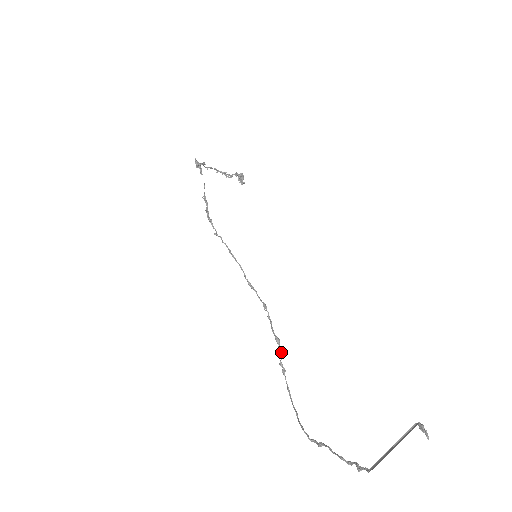
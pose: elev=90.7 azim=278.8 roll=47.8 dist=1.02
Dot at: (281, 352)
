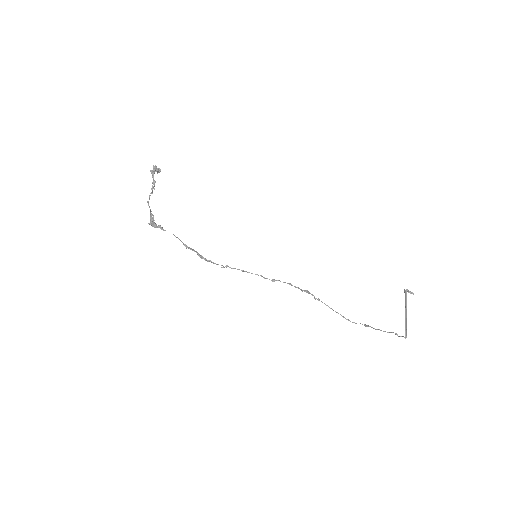
Dot at: (312, 295)
